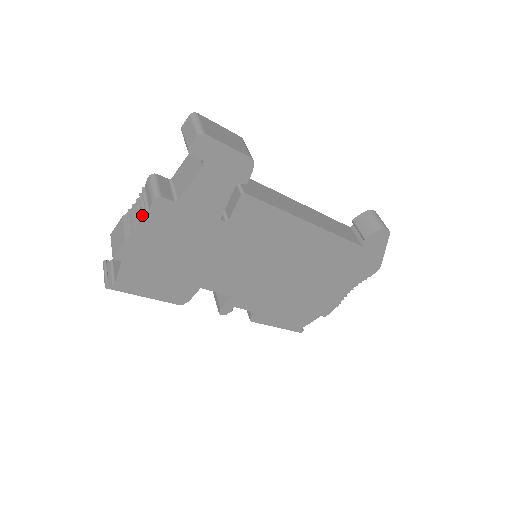
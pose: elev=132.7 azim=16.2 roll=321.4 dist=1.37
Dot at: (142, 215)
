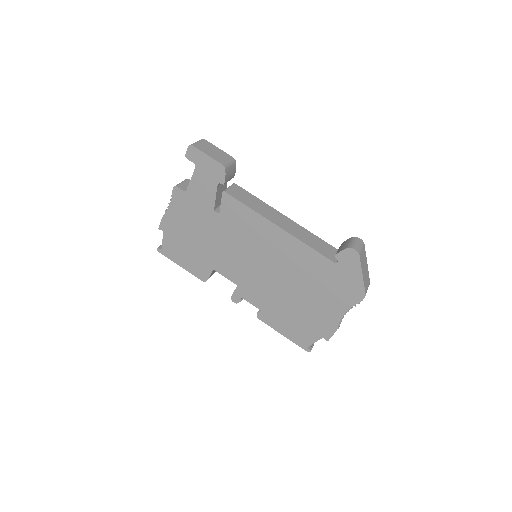
Dot at: occluded
